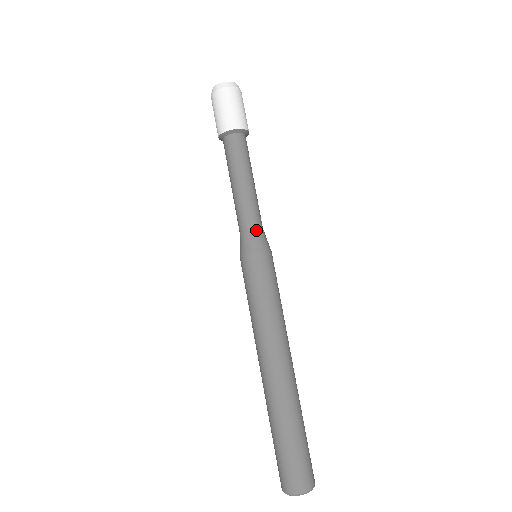
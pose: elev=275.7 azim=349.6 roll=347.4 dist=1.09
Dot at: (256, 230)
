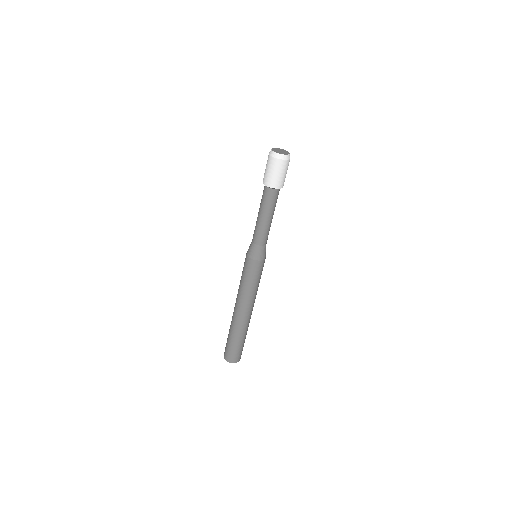
Dot at: (259, 247)
